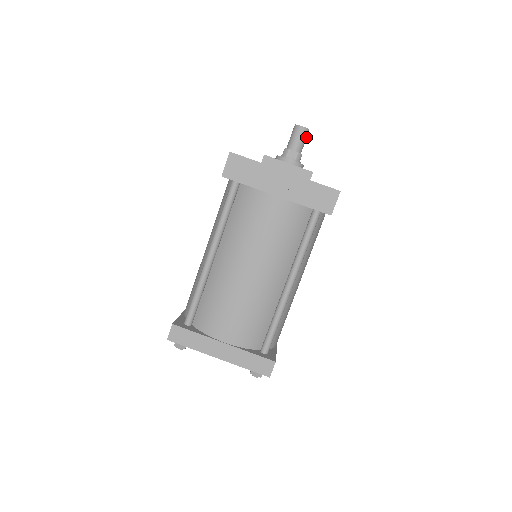
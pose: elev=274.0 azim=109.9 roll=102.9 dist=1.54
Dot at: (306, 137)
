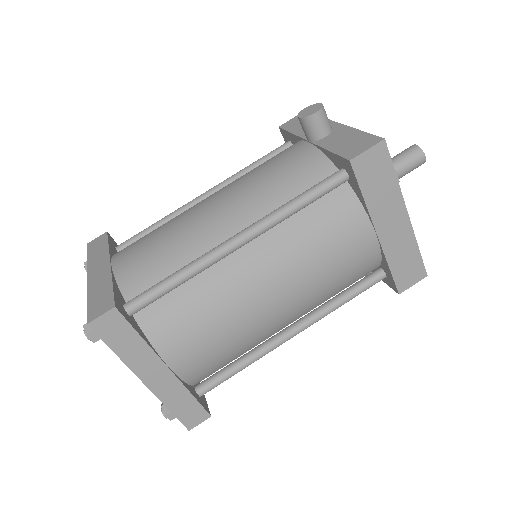
Dot at: (415, 160)
